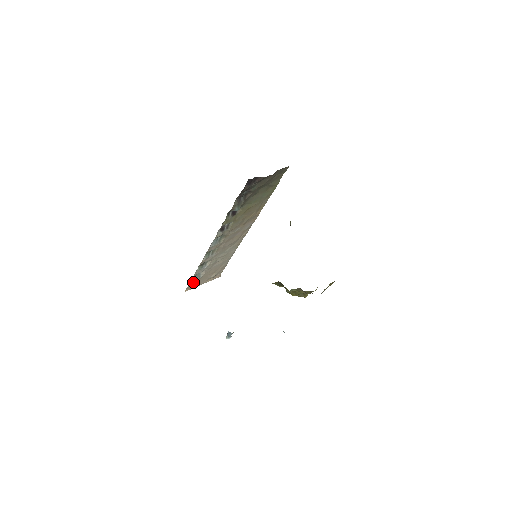
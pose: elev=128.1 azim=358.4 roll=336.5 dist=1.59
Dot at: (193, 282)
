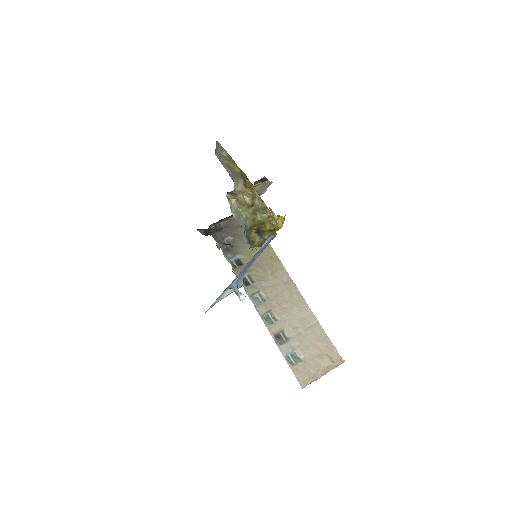
Dot at: (299, 370)
